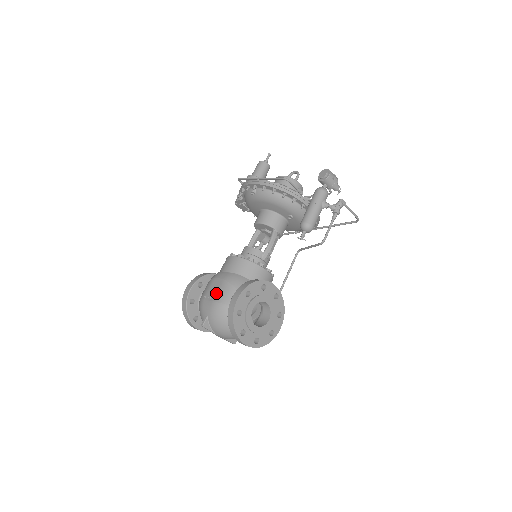
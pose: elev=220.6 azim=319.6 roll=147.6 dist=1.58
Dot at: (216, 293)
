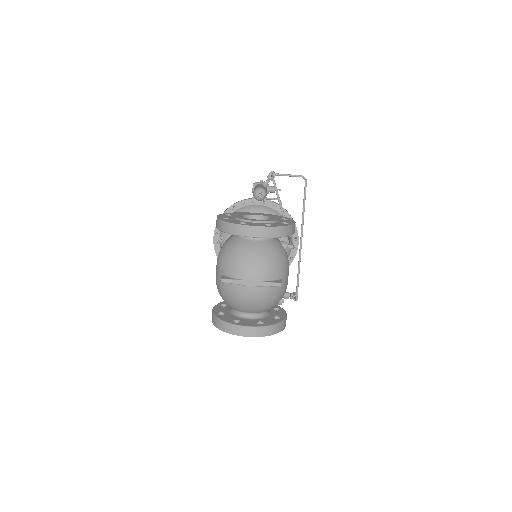
Dot at: occluded
